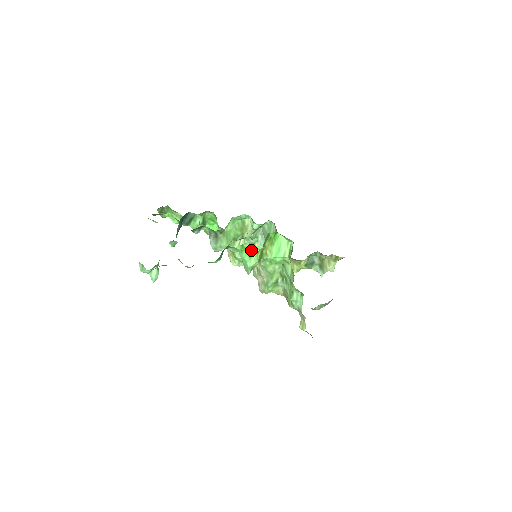
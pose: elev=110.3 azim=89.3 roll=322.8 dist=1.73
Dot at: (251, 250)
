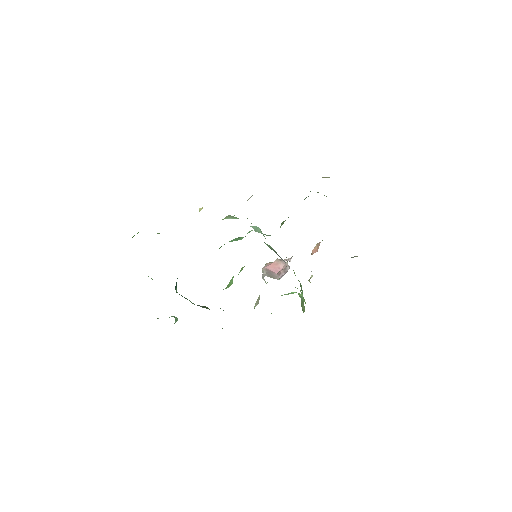
Dot at: occluded
